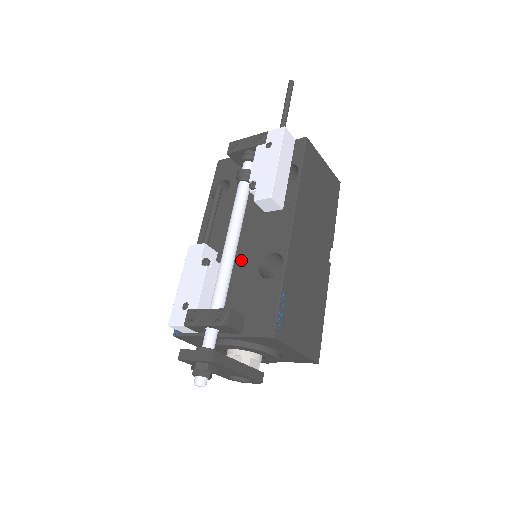
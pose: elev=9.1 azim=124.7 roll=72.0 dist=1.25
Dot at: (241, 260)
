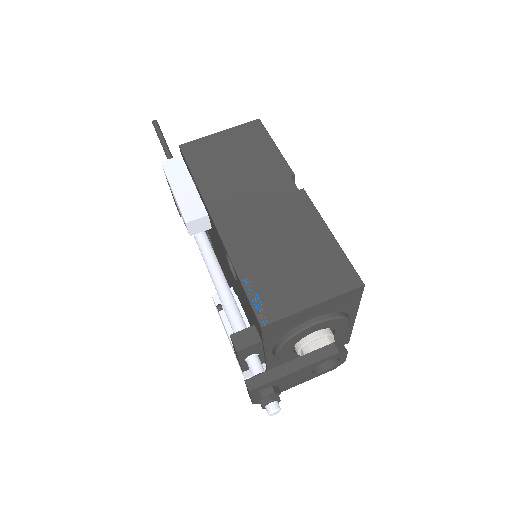
Dot at: (232, 280)
